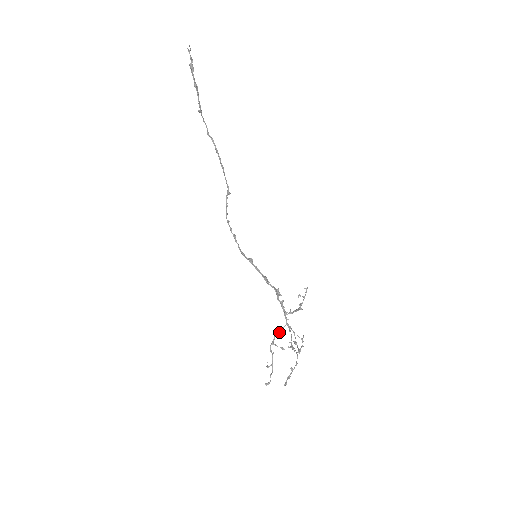
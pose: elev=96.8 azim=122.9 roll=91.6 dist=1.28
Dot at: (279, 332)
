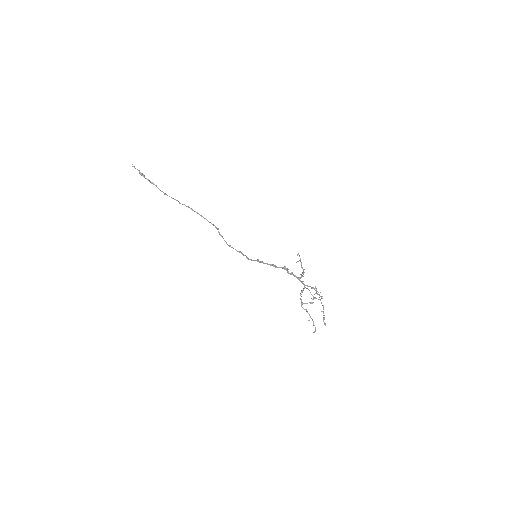
Dot at: occluded
